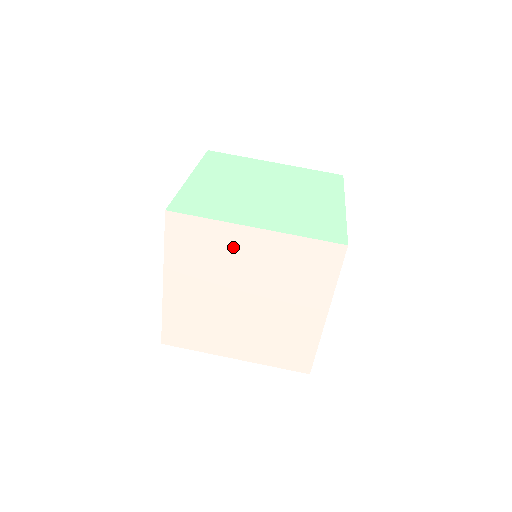
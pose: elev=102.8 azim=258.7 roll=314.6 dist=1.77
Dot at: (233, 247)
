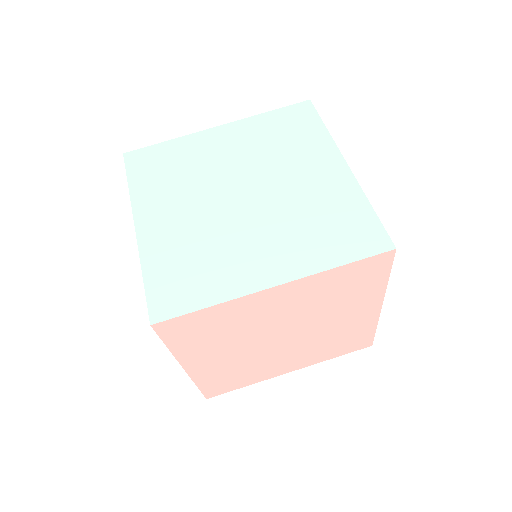
Dot at: (253, 312)
